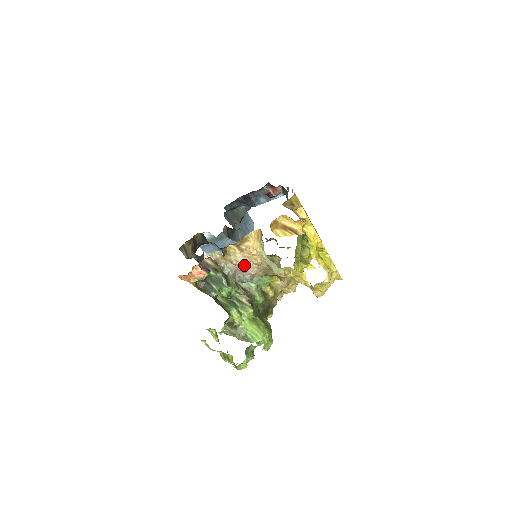
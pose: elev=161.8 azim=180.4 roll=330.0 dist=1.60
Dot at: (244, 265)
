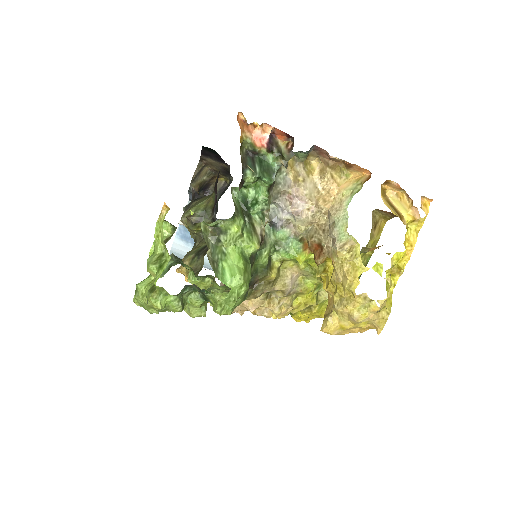
Dot at: (306, 193)
